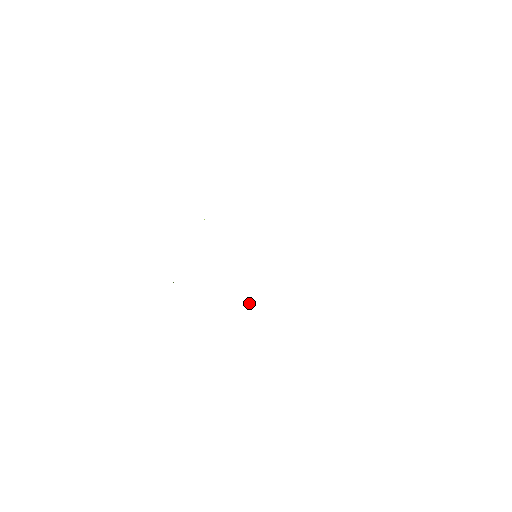
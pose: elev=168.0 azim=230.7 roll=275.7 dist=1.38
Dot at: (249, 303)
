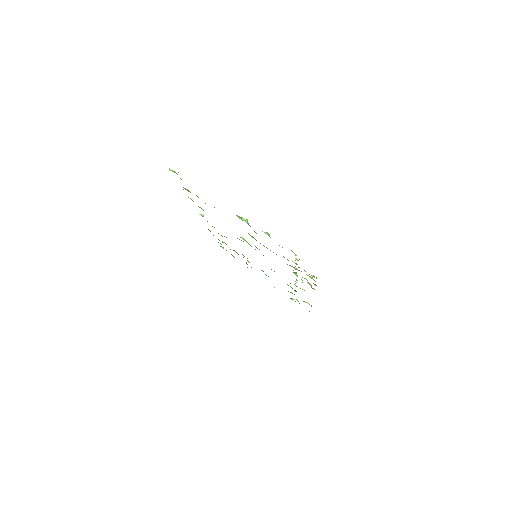
Dot at: occluded
